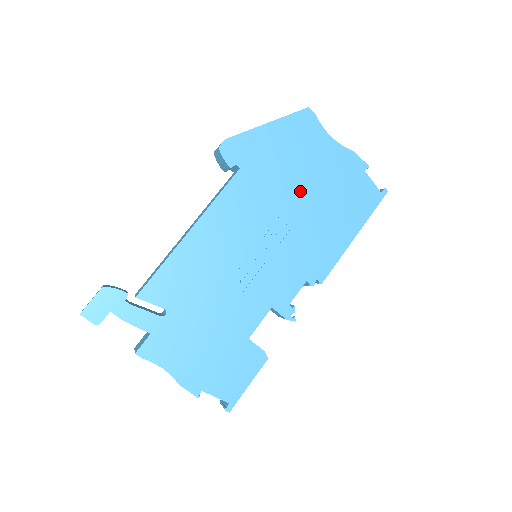
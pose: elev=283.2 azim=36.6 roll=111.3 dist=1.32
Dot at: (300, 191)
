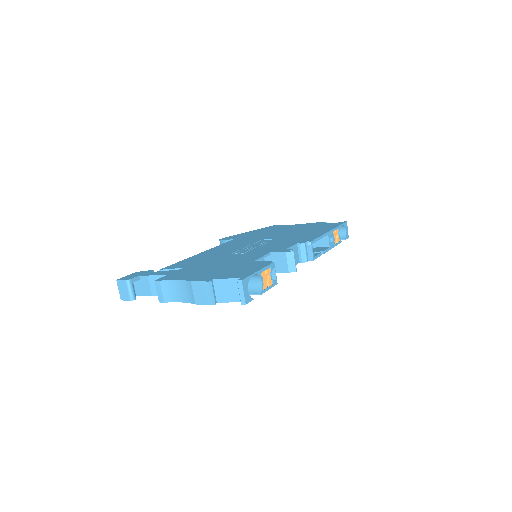
Dot at: occluded
